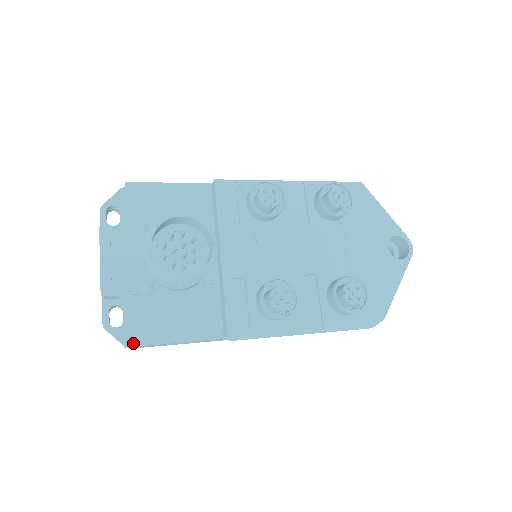
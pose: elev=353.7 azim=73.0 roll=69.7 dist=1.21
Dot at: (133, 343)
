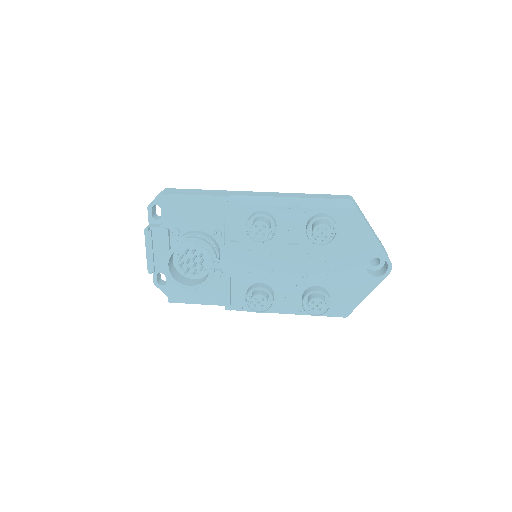
Dot at: (169, 301)
